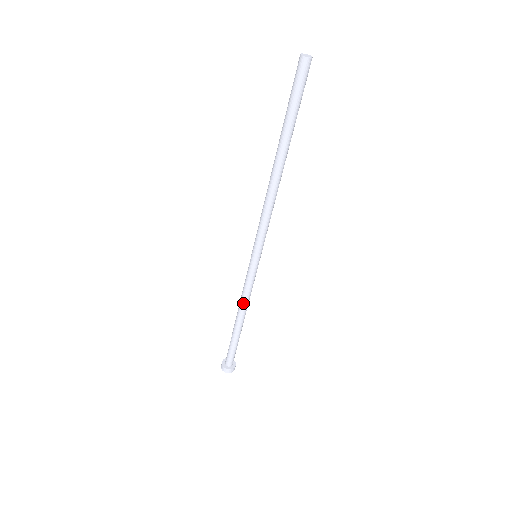
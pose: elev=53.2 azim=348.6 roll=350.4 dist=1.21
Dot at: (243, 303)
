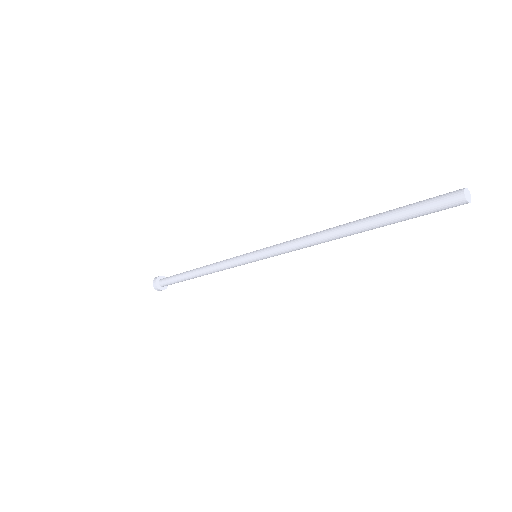
Dot at: (213, 270)
